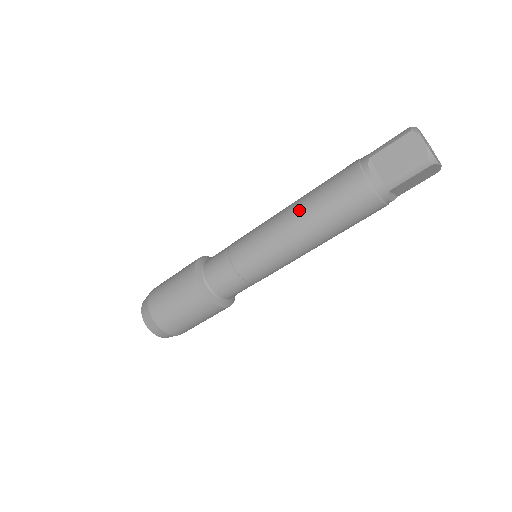
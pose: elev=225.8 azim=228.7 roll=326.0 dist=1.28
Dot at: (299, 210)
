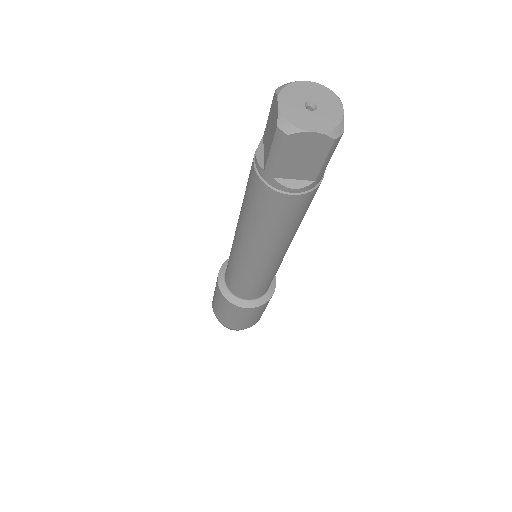
Dot at: occluded
